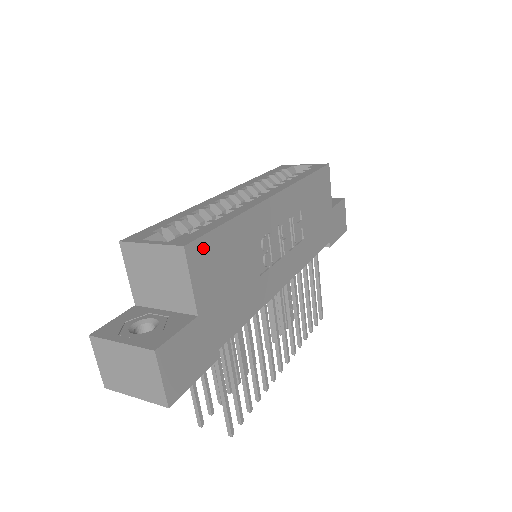
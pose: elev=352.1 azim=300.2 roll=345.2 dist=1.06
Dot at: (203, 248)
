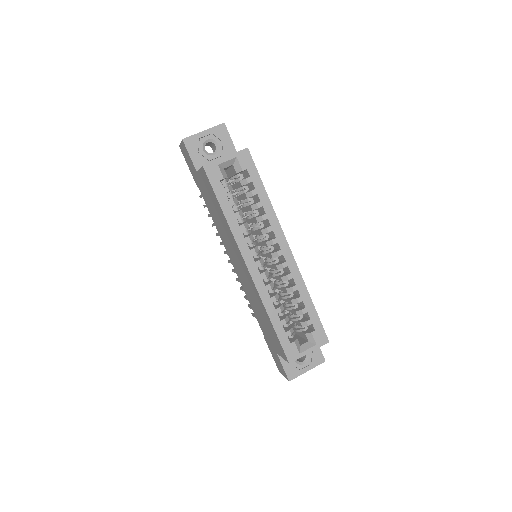
Dot at: occluded
